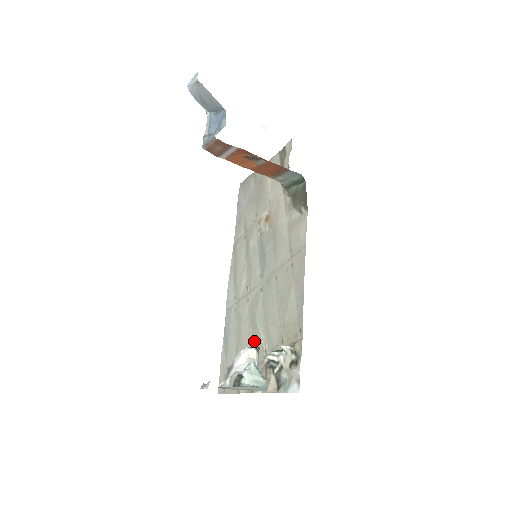
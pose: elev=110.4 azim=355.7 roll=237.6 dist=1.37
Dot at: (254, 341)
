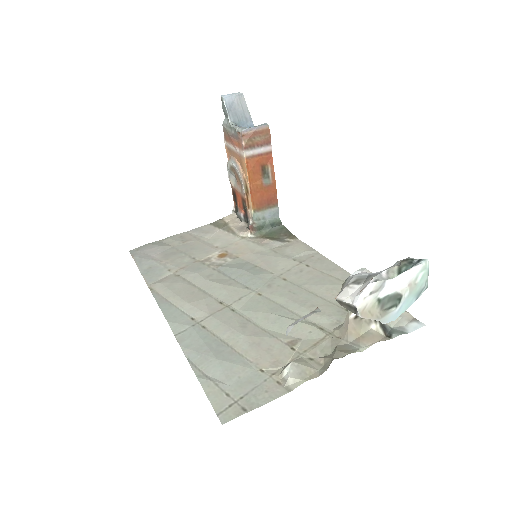
Dot at: (285, 331)
